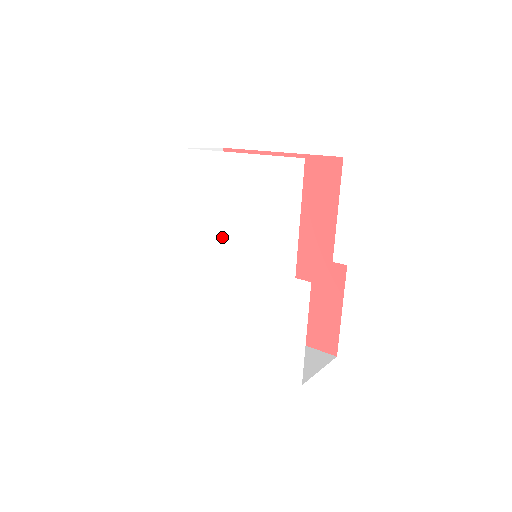
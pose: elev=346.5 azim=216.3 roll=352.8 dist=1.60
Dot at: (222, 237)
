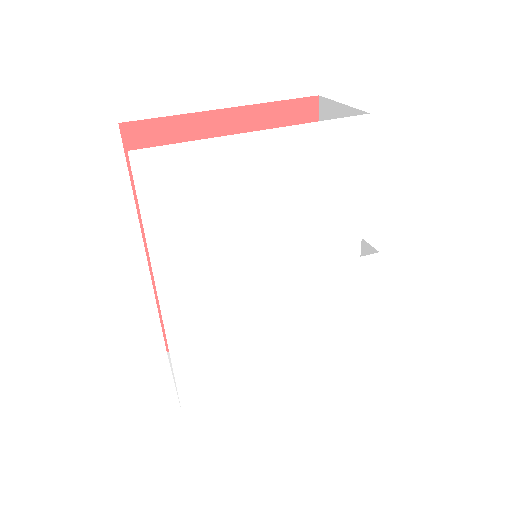
Dot at: (249, 256)
